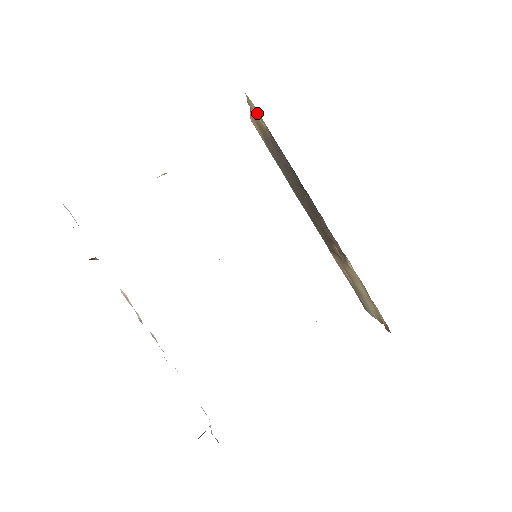
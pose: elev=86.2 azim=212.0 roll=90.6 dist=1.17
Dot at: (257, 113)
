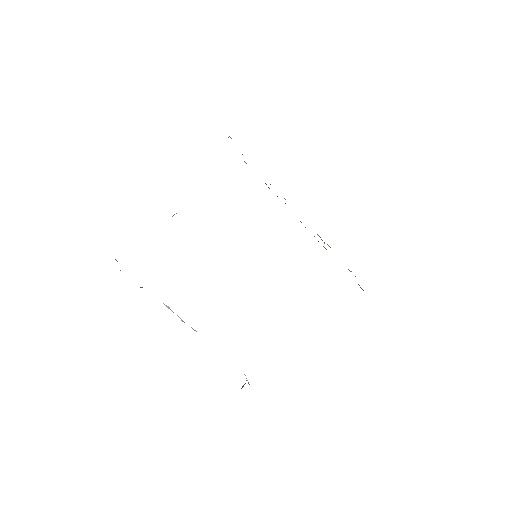
Dot at: occluded
